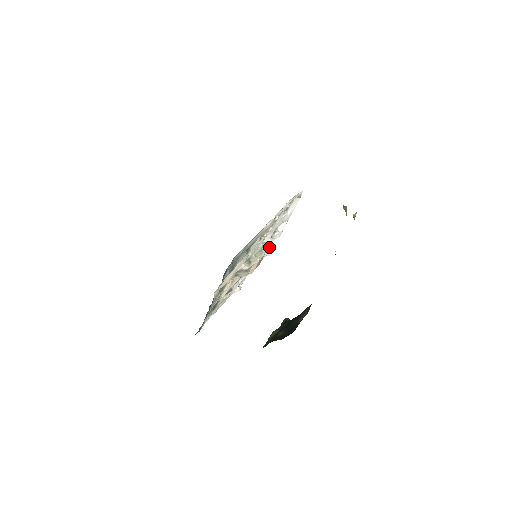
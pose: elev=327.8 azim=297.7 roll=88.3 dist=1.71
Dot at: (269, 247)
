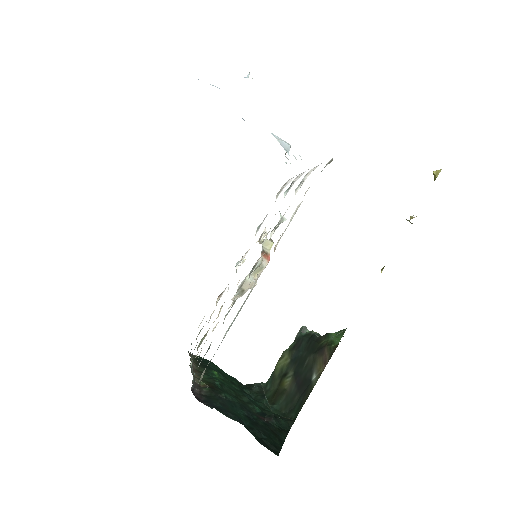
Dot at: occluded
